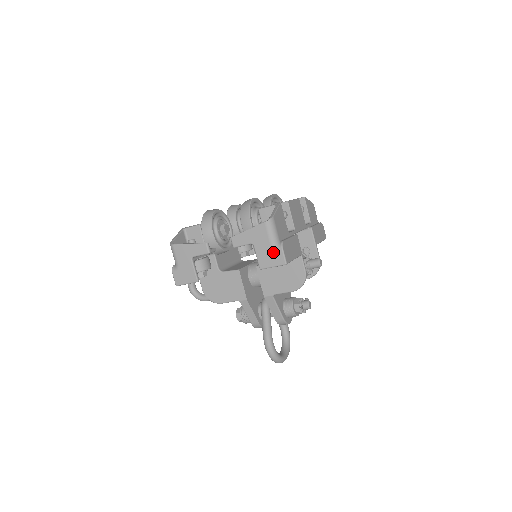
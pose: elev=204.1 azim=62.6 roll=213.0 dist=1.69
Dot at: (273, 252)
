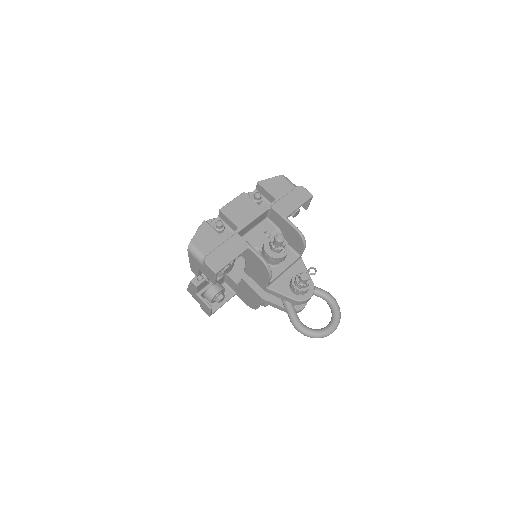
Dot at: (206, 269)
